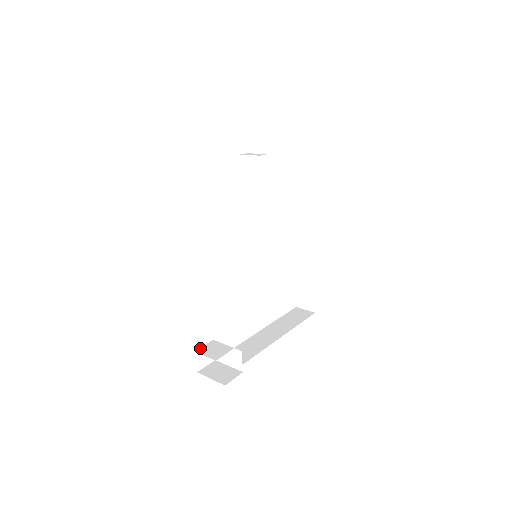
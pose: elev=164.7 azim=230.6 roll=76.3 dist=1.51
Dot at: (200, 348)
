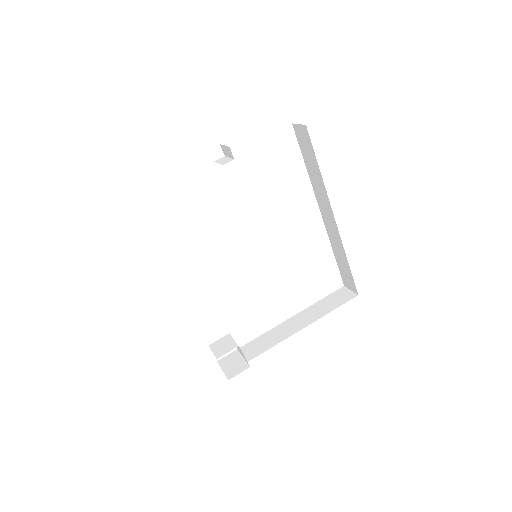
Dot at: (214, 342)
